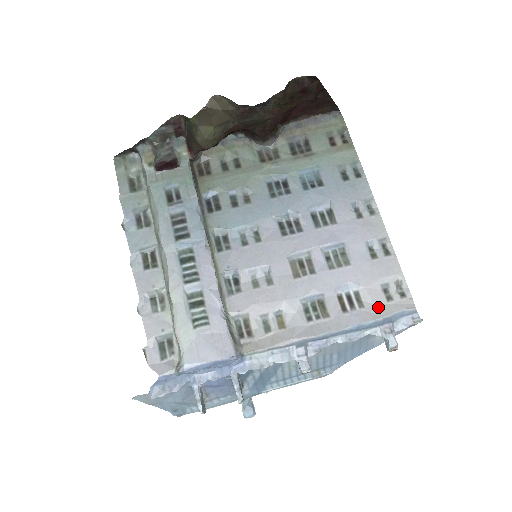
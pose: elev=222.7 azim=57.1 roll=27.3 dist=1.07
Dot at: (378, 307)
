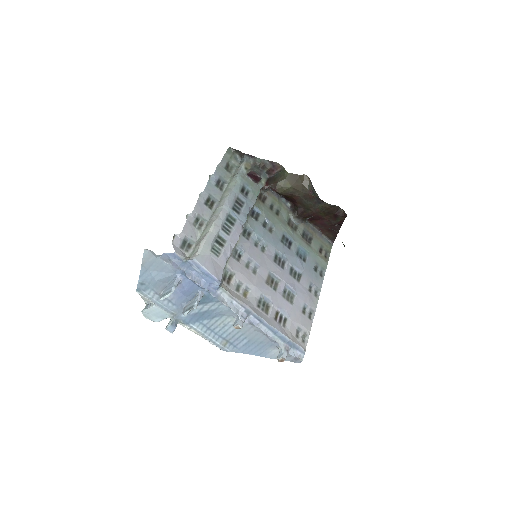
Dot at: (291, 334)
